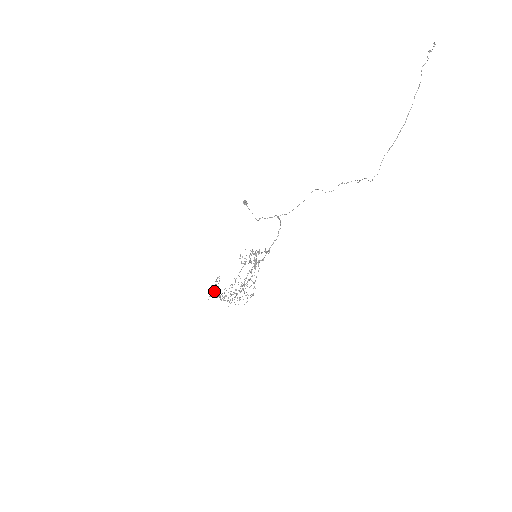
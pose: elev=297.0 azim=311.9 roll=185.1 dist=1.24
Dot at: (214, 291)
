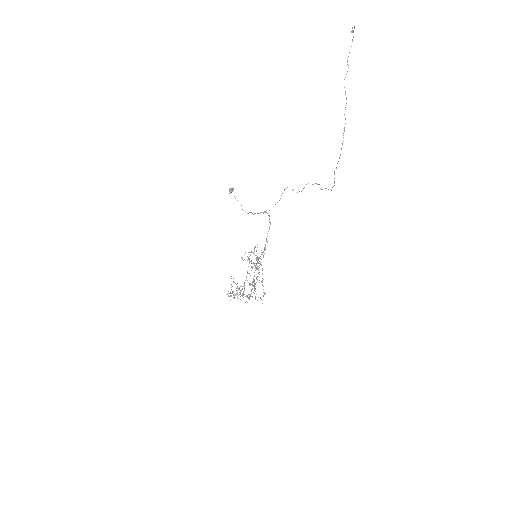
Dot at: occluded
